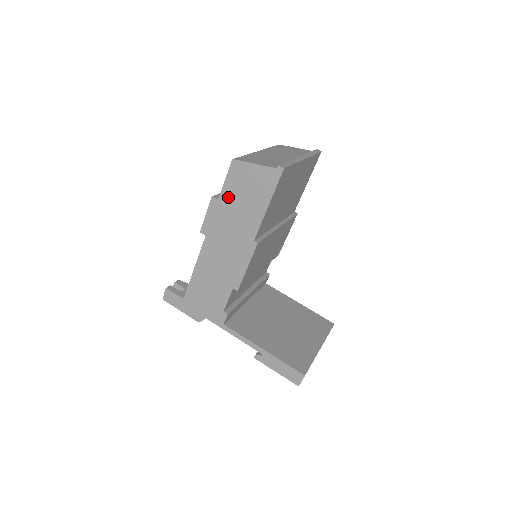
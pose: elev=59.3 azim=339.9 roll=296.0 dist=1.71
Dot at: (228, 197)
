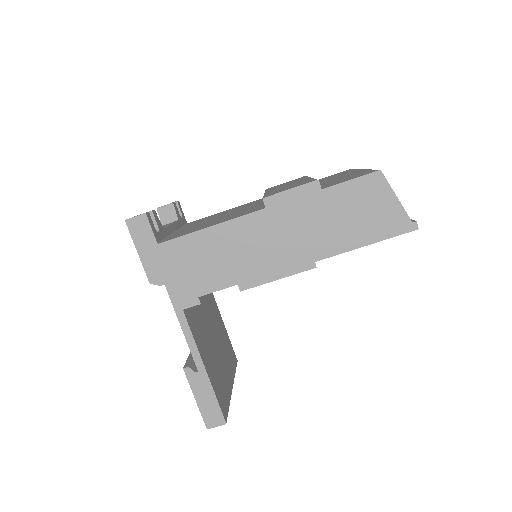
Dot at: (335, 198)
